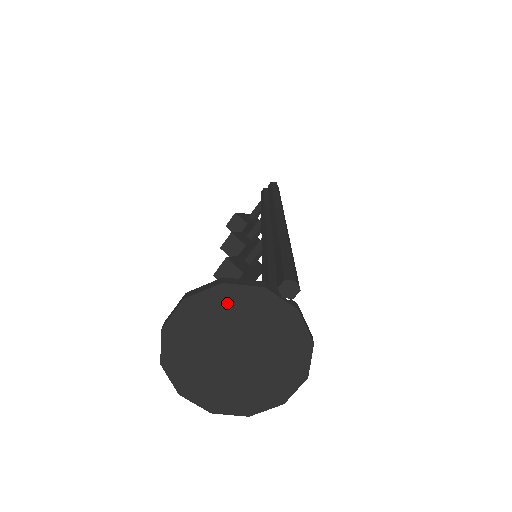
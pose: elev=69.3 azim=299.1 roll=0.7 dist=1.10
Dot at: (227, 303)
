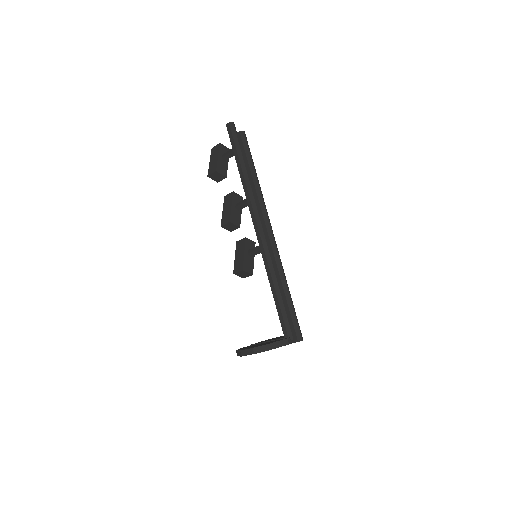
Dot at: occluded
